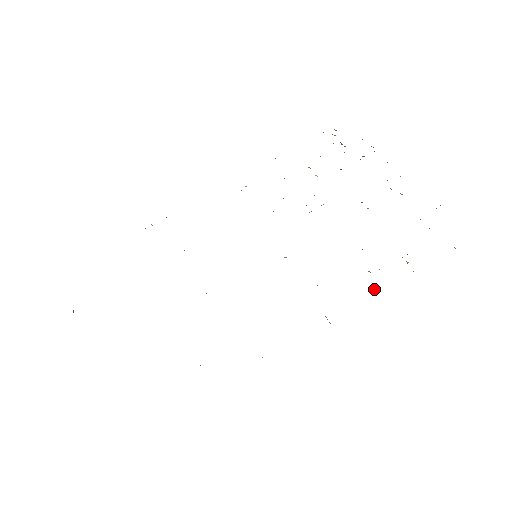
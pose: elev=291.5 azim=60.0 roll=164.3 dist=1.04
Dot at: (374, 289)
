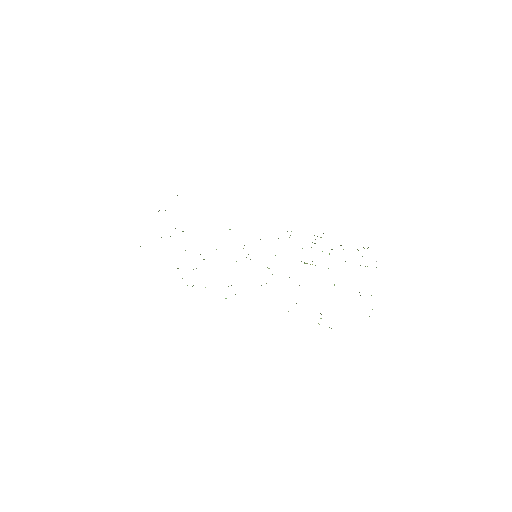
Dot at: occluded
